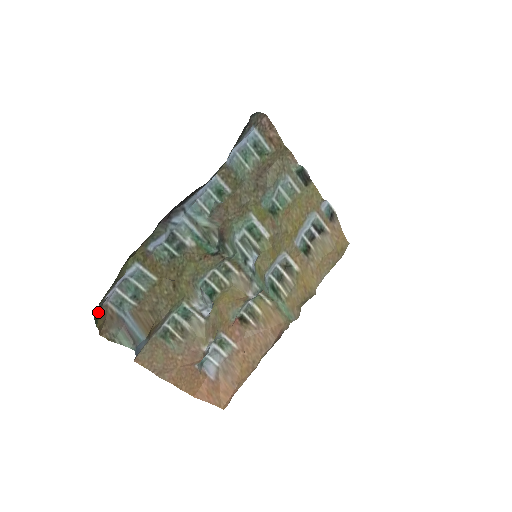
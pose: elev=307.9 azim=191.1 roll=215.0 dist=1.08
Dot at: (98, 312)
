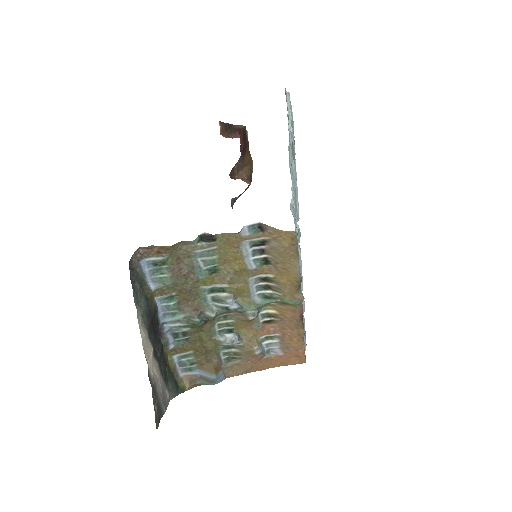
Dot at: (182, 384)
